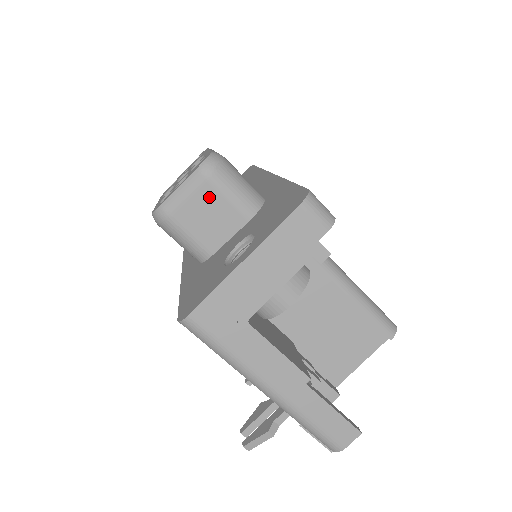
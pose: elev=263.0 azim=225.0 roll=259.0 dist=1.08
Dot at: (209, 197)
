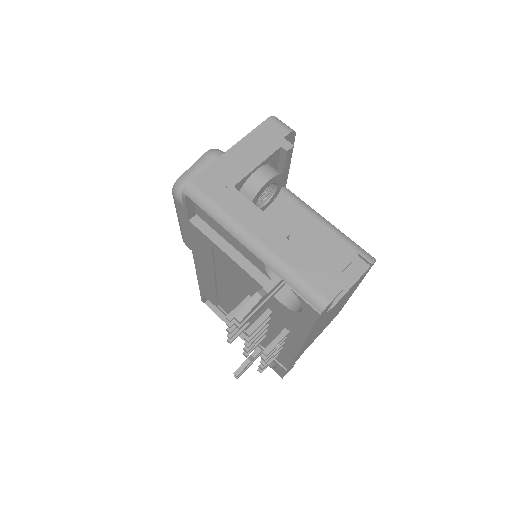
Dot at: occluded
